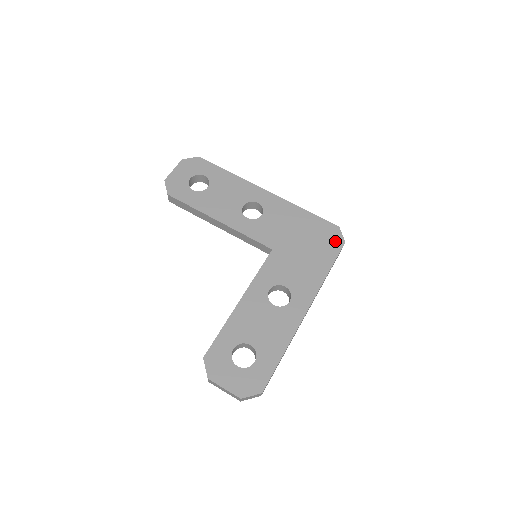
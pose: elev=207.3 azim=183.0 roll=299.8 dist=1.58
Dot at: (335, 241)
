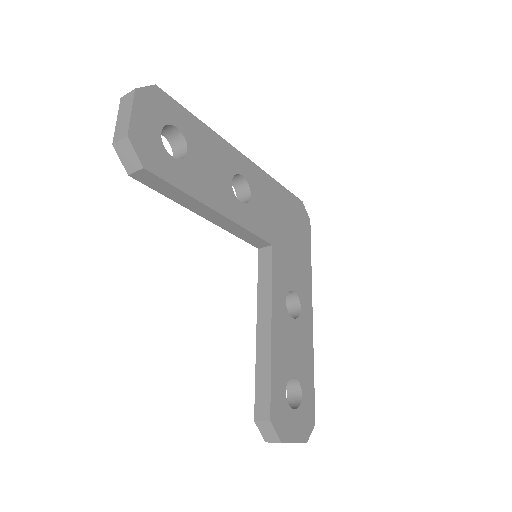
Dot at: (305, 221)
